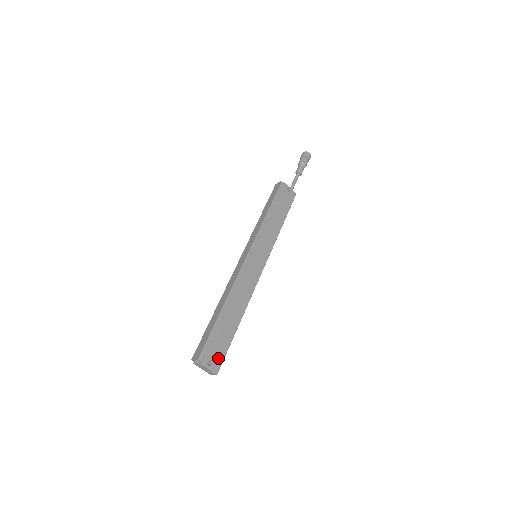
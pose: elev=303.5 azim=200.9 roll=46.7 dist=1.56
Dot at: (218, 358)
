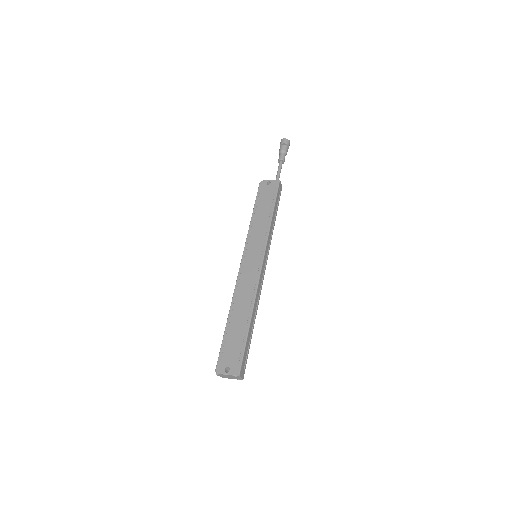
Dot at: (235, 361)
